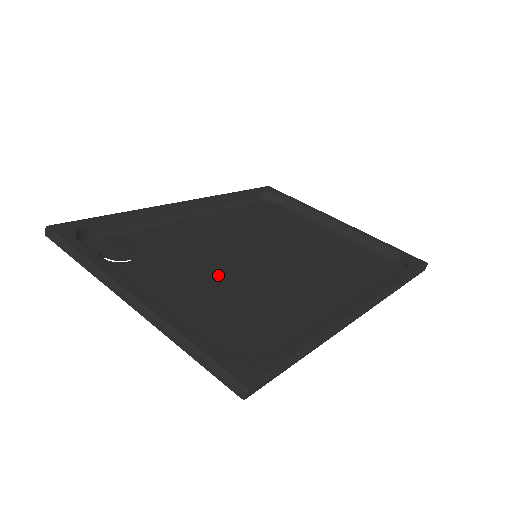
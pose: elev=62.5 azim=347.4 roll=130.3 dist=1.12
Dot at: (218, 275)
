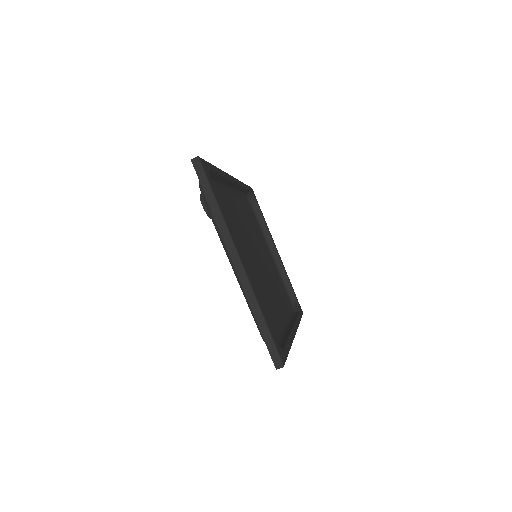
Dot at: (247, 261)
